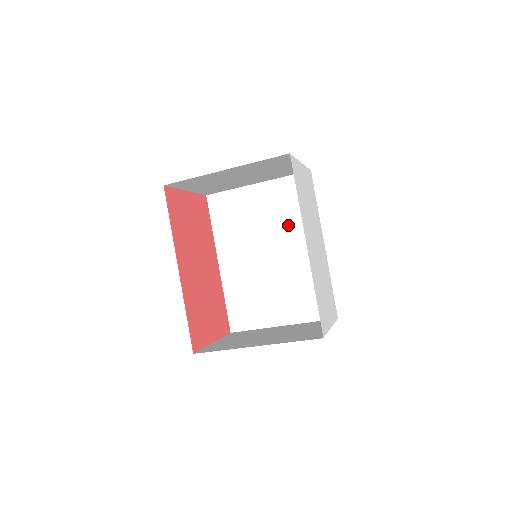
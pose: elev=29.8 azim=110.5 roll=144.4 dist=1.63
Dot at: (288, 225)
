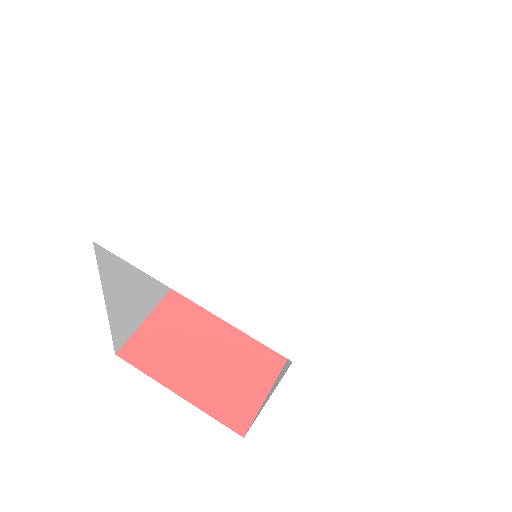
Dot at: occluded
